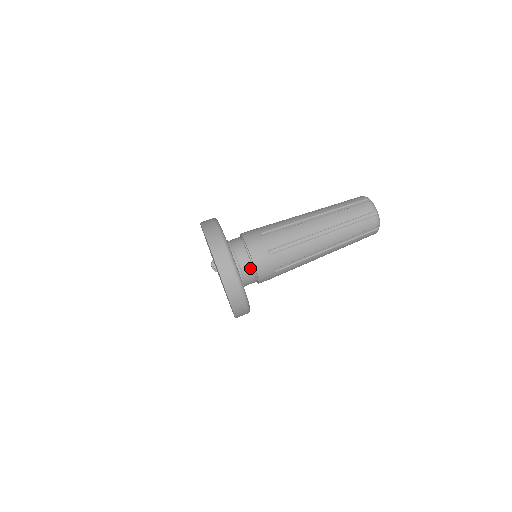
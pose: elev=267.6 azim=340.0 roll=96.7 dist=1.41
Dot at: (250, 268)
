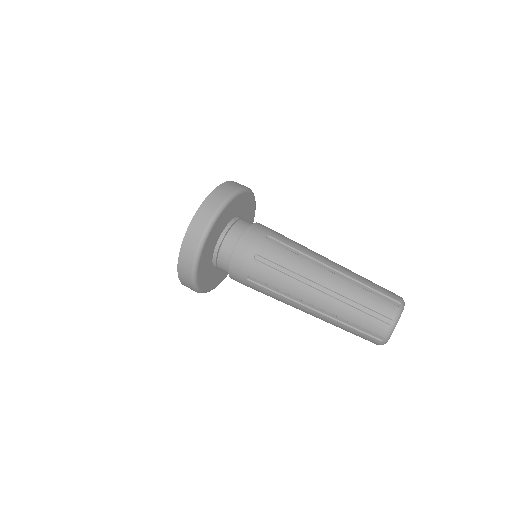
Dot at: (229, 254)
